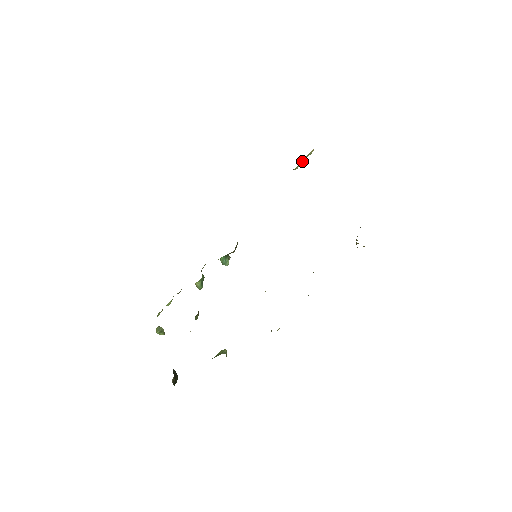
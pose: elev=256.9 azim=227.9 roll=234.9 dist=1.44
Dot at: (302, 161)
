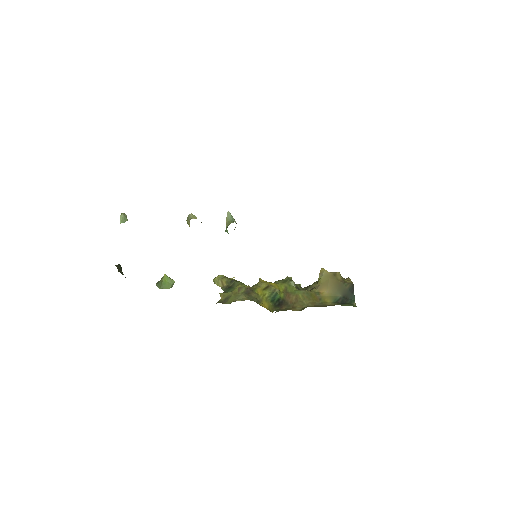
Dot at: occluded
